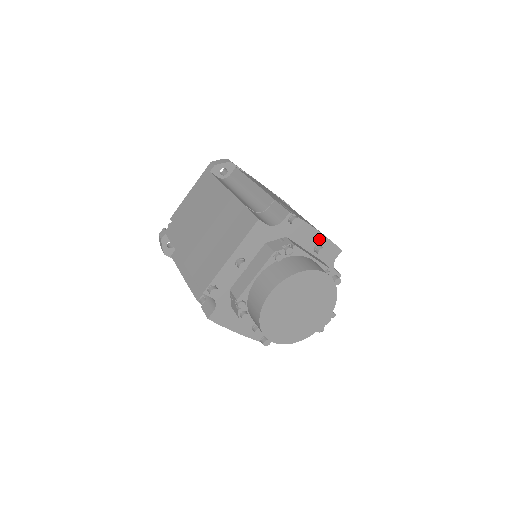
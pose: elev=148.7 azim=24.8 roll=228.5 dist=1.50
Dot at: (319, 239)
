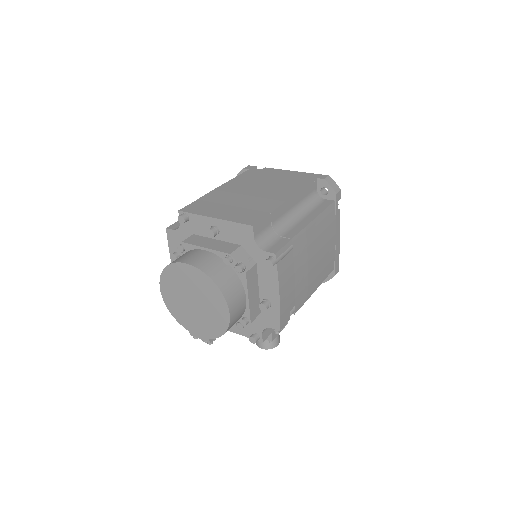
Dot at: (274, 300)
